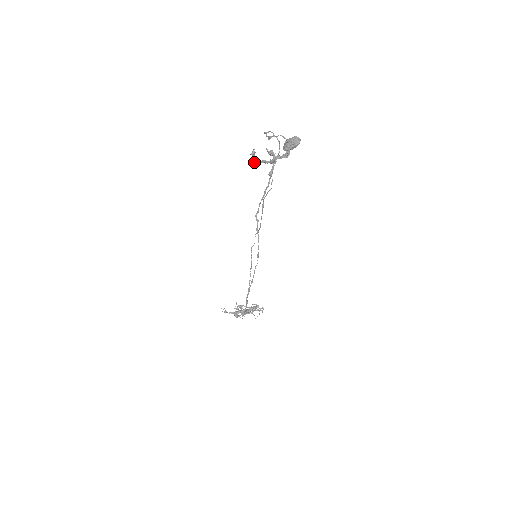
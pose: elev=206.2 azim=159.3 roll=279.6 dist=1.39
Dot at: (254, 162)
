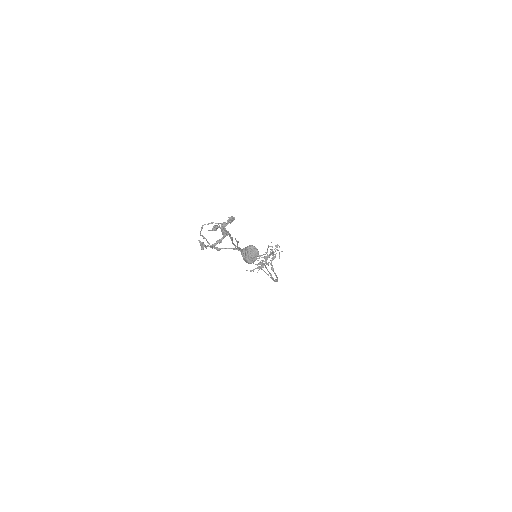
Dot at: occluded
